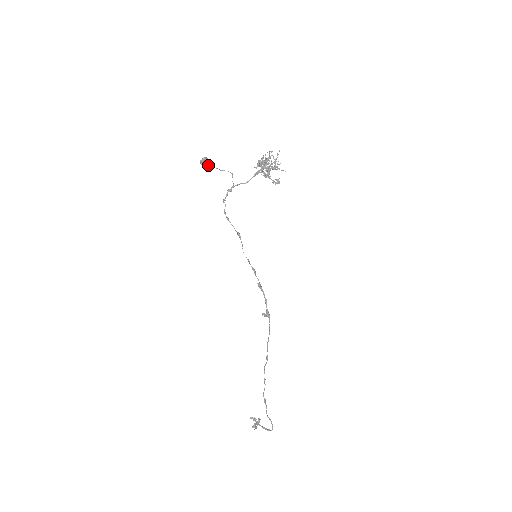
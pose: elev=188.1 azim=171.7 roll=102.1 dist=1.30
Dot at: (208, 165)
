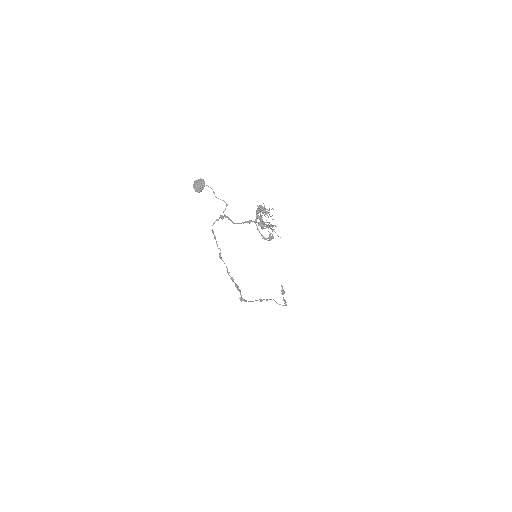
Dot at: (200, 190)
